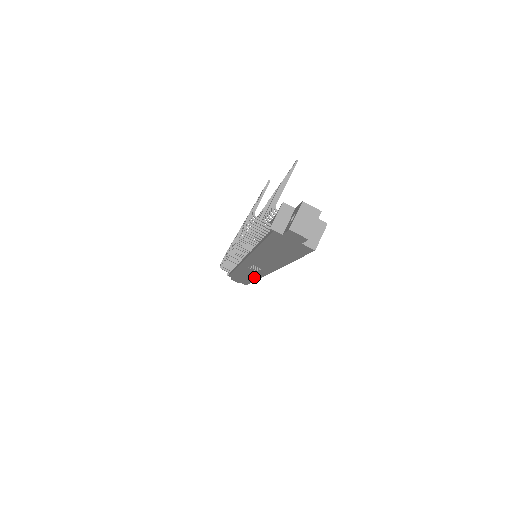
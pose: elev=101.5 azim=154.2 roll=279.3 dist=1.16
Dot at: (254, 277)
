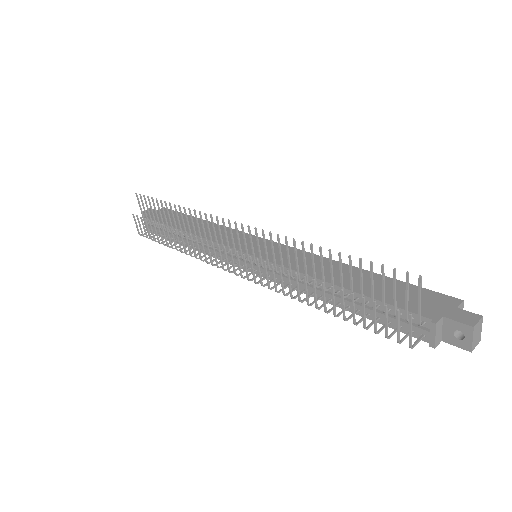
Dot at: occluded
